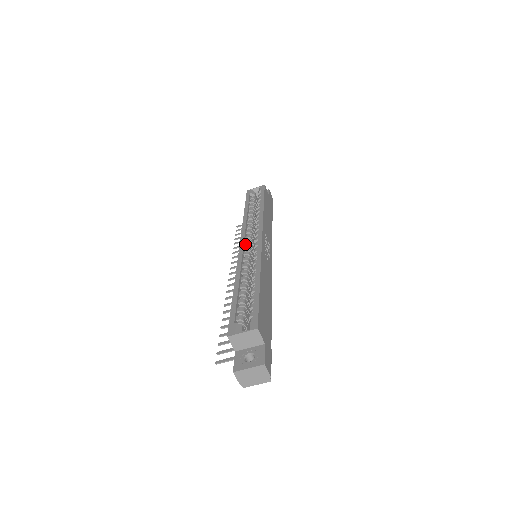
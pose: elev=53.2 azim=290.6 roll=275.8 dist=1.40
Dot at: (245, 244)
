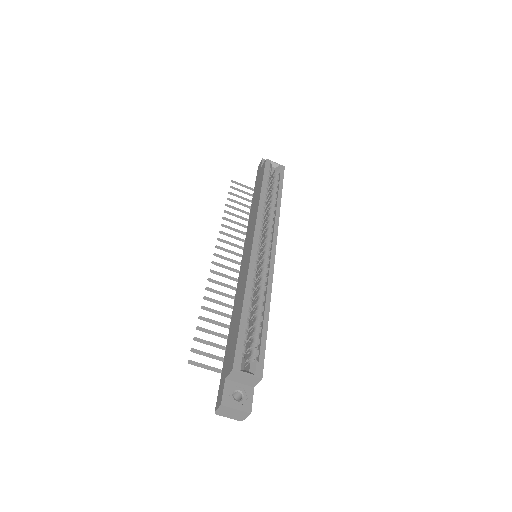
Dot at: (256, 242)
